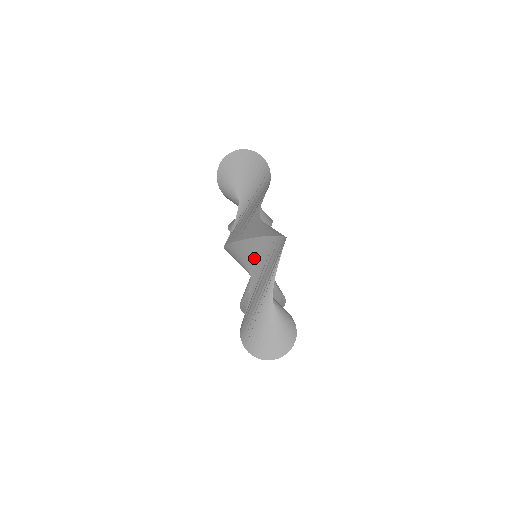
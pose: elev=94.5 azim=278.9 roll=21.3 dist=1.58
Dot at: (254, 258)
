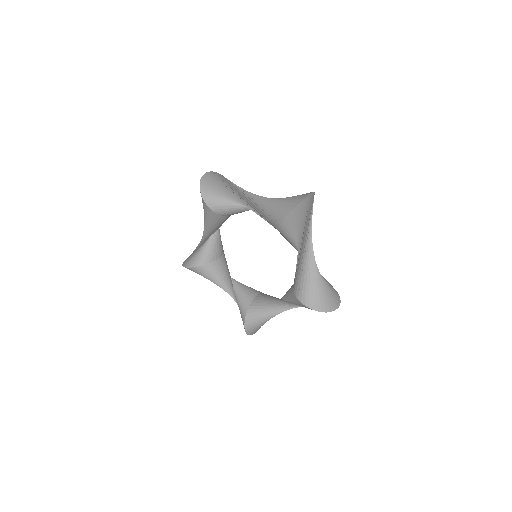
Dot at: (223, 185)
